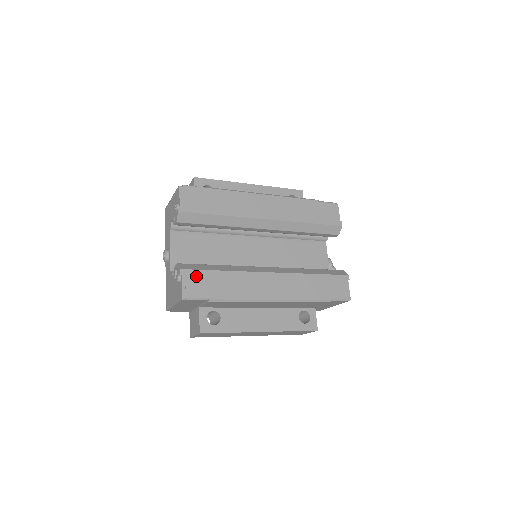
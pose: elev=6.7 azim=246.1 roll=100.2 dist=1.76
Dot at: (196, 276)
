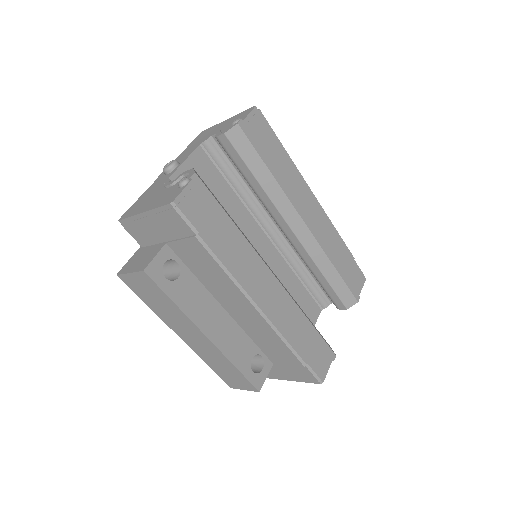
Dot at: (205, 197)
